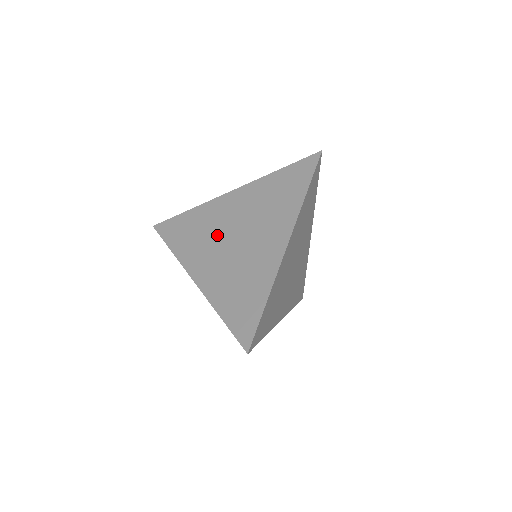
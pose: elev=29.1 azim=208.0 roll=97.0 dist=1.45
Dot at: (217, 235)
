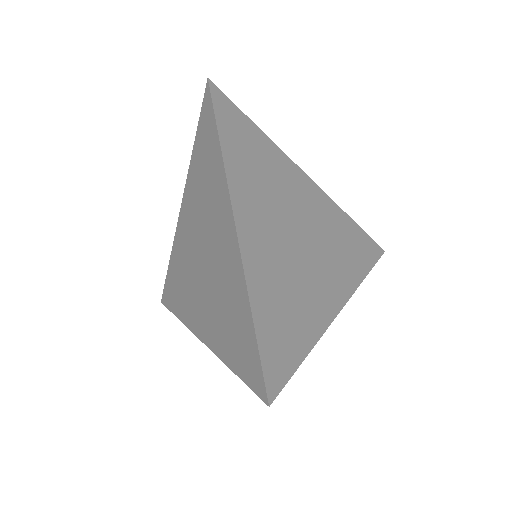
Dot at: (191, 269)
